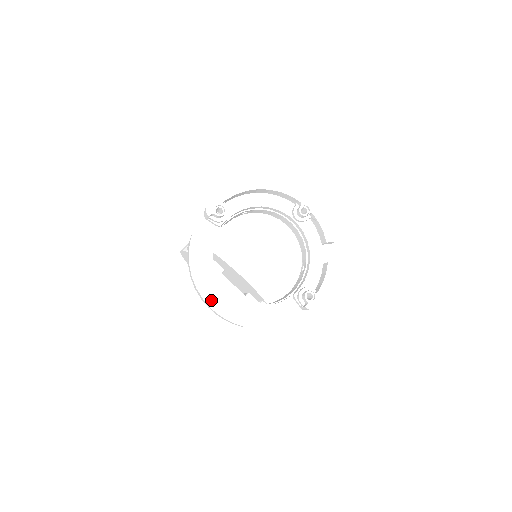
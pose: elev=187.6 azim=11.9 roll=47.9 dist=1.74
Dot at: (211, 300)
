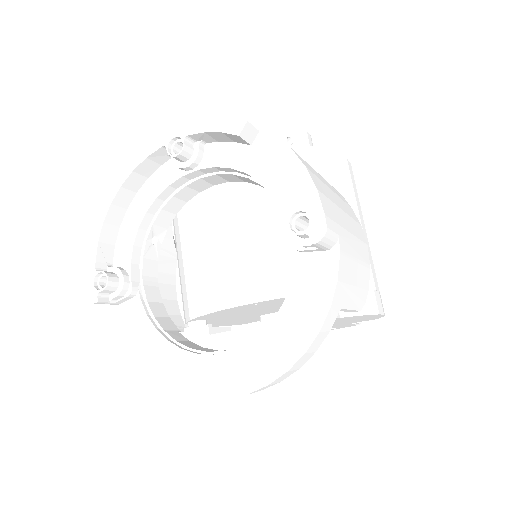
Dot at: (213, 389)
